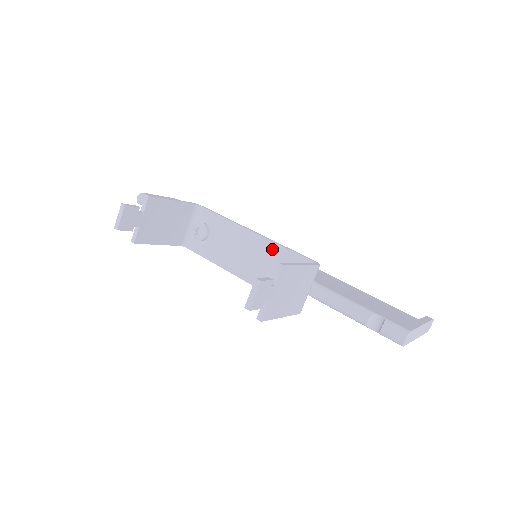
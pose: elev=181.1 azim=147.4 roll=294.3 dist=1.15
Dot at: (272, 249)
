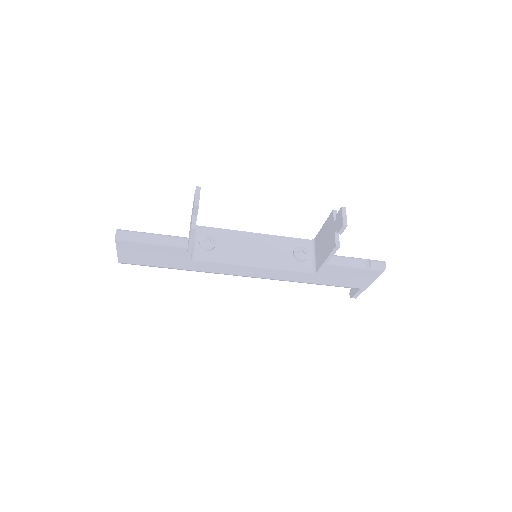
Dot at: (277, 240)
